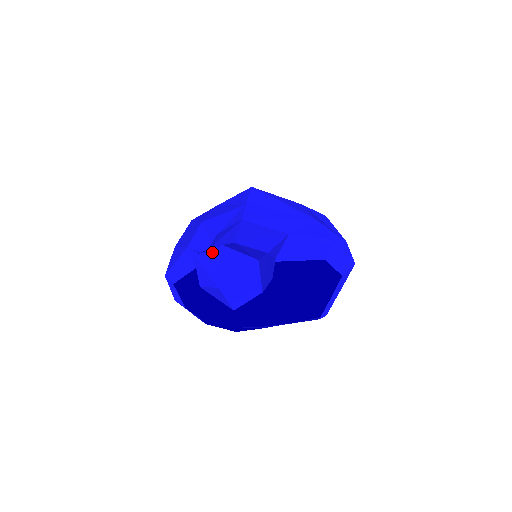
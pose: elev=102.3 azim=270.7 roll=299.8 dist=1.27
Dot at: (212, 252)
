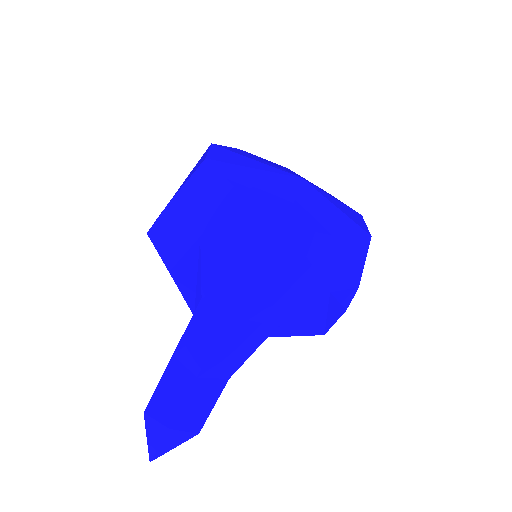
Dot at: (158, 427)
